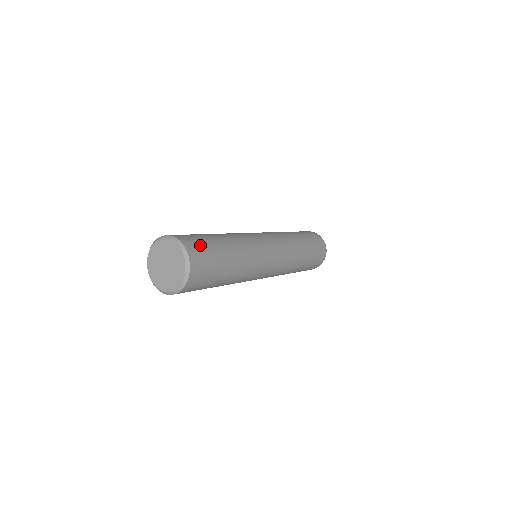
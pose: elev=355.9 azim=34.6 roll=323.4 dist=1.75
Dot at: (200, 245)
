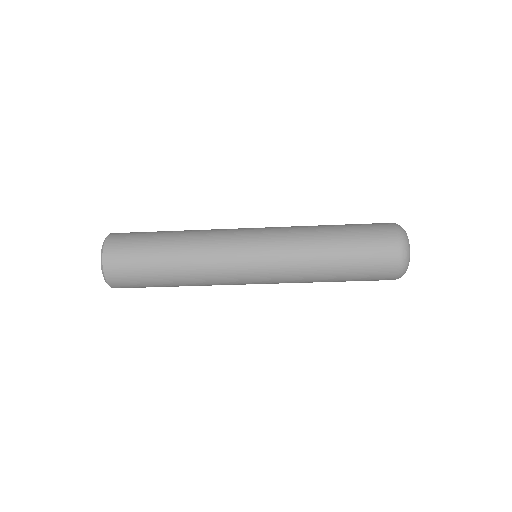
Dot at: (125, 248)
